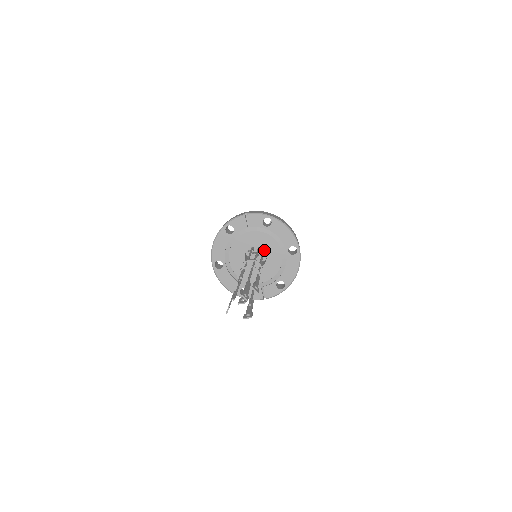
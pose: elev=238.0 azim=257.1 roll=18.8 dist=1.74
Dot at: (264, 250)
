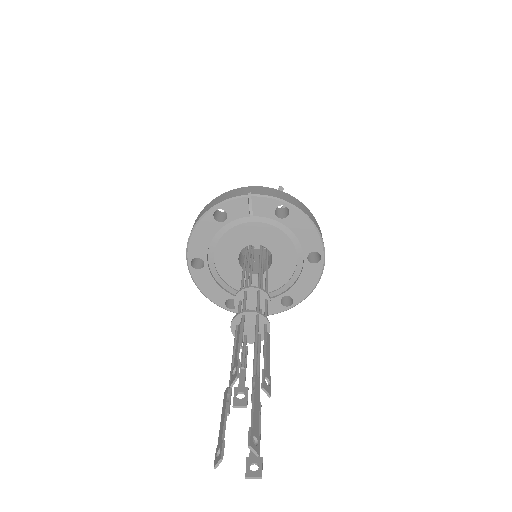
Dot at: (270, 251)
